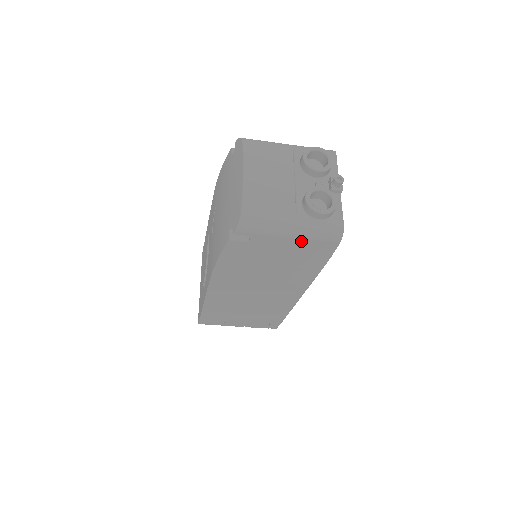
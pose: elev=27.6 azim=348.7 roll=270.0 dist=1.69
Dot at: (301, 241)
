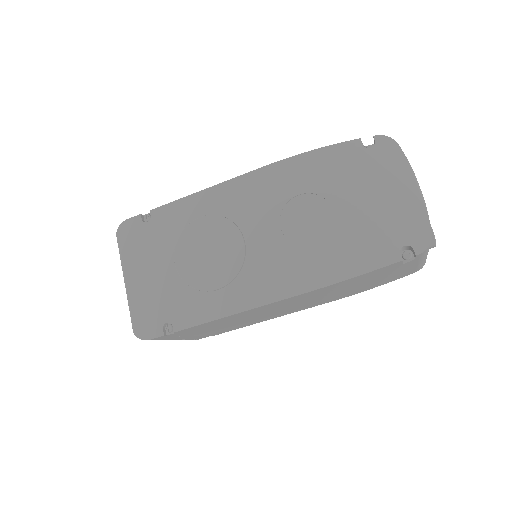
Dot at: (413, 268)
